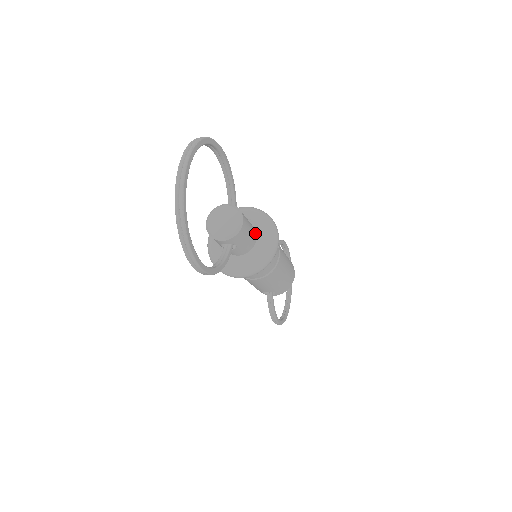
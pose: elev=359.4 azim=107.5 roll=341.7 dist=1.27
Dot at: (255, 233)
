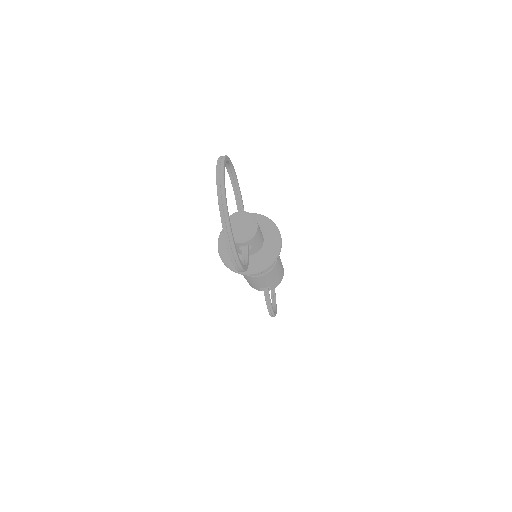
Dot at: (262, 234)
